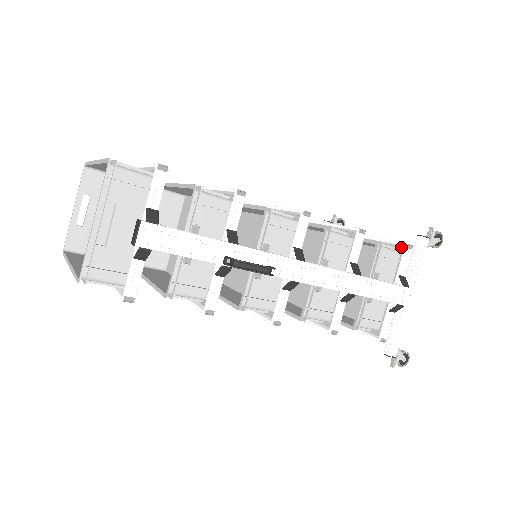
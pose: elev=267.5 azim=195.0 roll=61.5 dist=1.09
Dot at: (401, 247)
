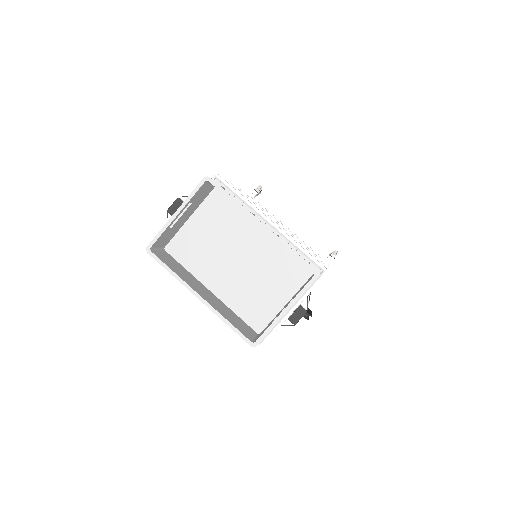
Dot at: occluded
